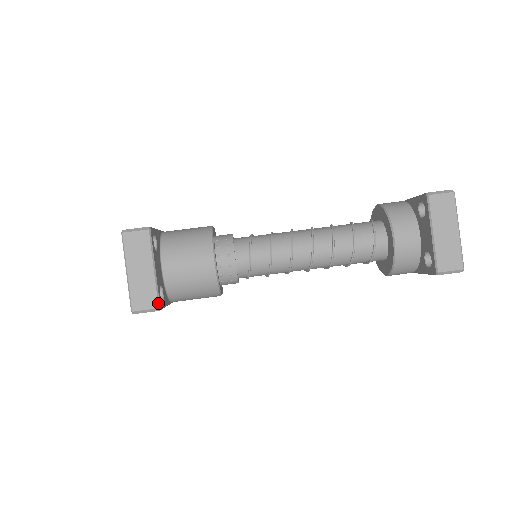
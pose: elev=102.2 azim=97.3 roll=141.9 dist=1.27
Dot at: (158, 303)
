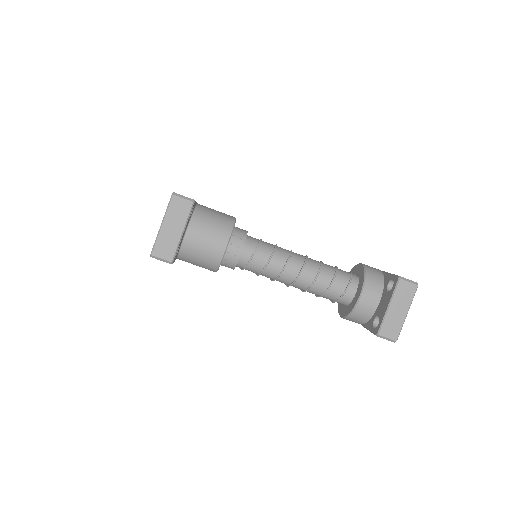
Dot at: (173, 258)
